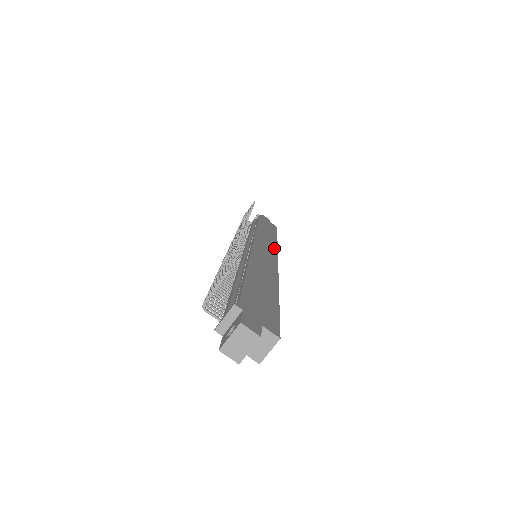
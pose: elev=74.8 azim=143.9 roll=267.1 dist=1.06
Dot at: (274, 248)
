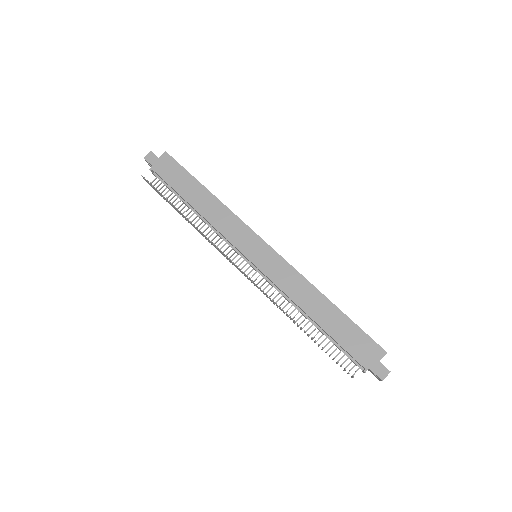
Dot at: (241, 225)
